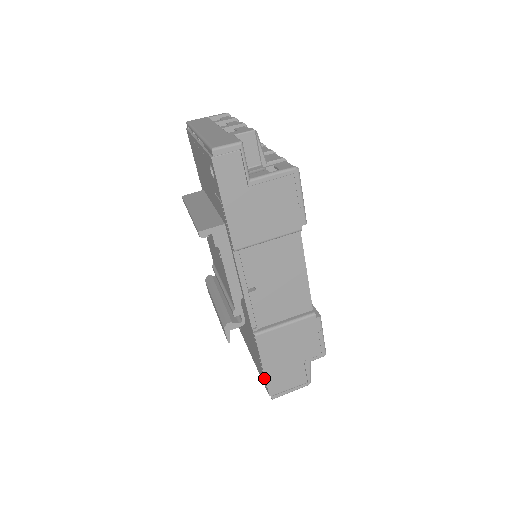
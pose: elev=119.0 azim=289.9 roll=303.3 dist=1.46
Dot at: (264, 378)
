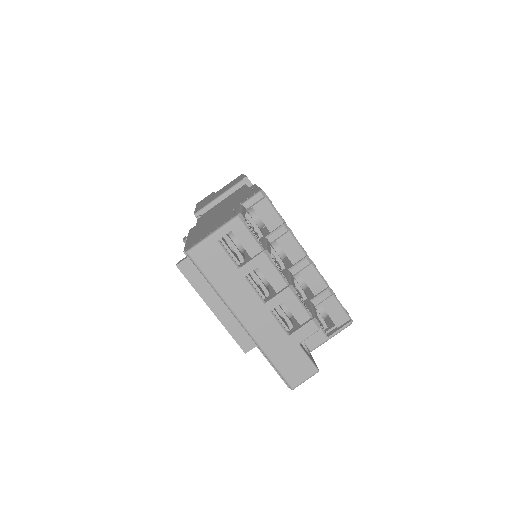
Dot at: occluded
